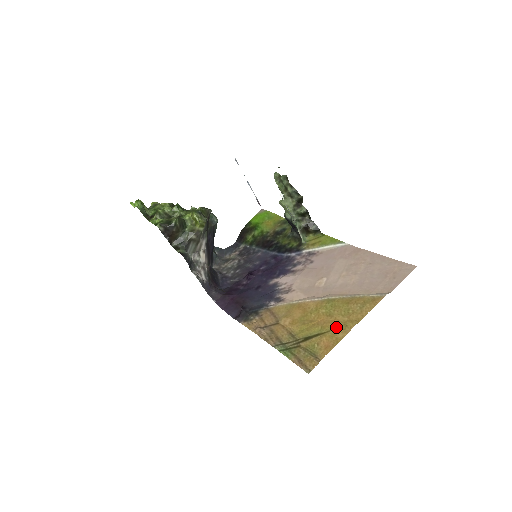
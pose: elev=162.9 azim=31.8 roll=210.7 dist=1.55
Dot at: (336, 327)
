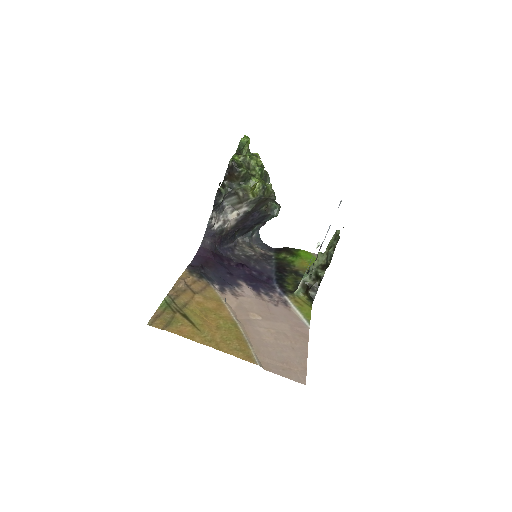
Dot at: (206, 334)
